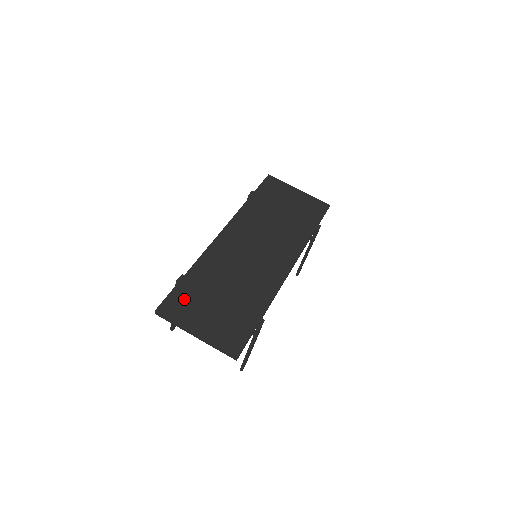
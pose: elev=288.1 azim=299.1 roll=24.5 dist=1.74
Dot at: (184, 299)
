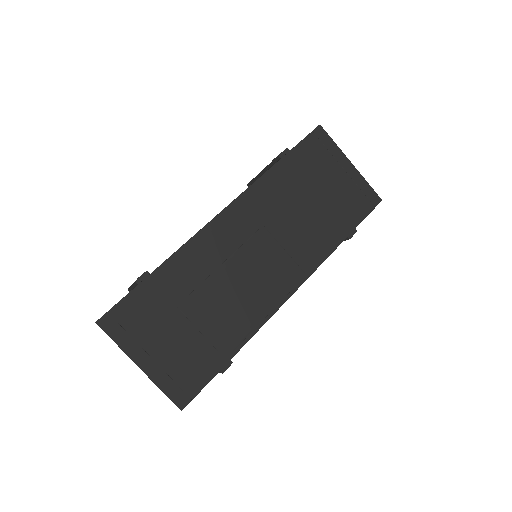
Dot at: (138, 313)
